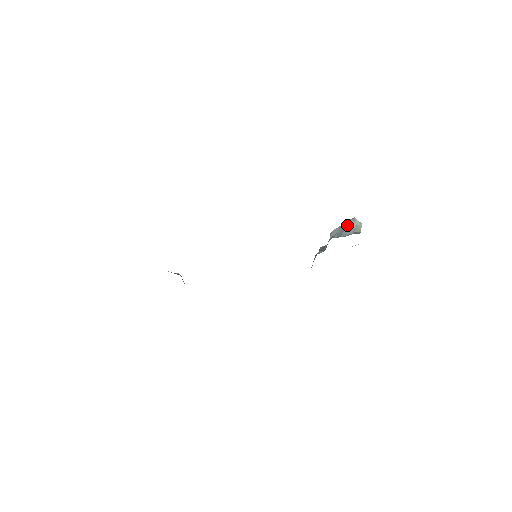
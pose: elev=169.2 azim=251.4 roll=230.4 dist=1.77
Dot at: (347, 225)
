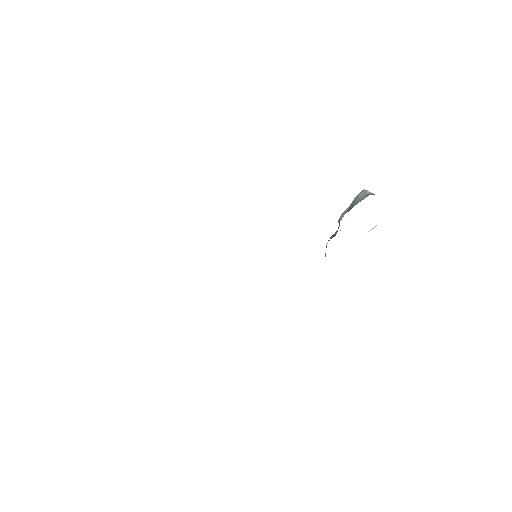
Dot at: (357, 197)
